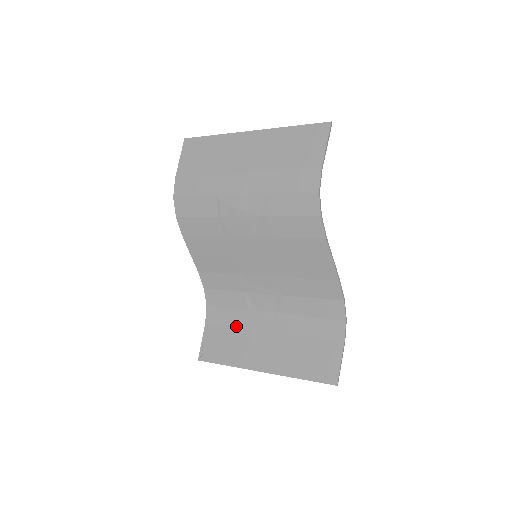
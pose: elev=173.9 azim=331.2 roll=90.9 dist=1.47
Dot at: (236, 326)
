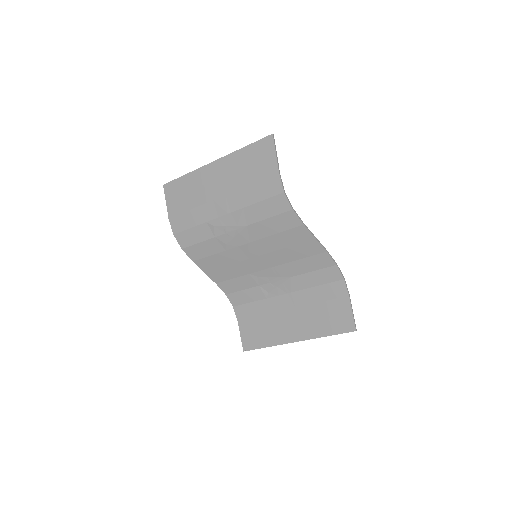
Dot at: (262, 314)
